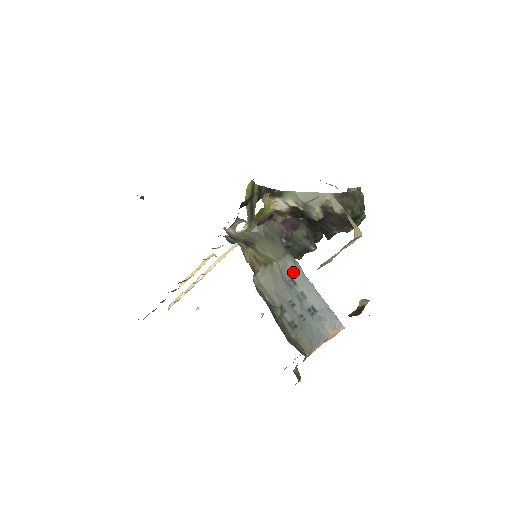
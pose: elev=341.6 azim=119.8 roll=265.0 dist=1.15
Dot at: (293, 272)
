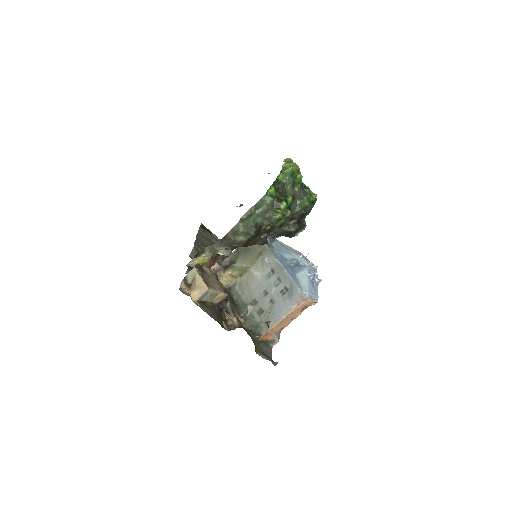
Dot at: (270, 265)
